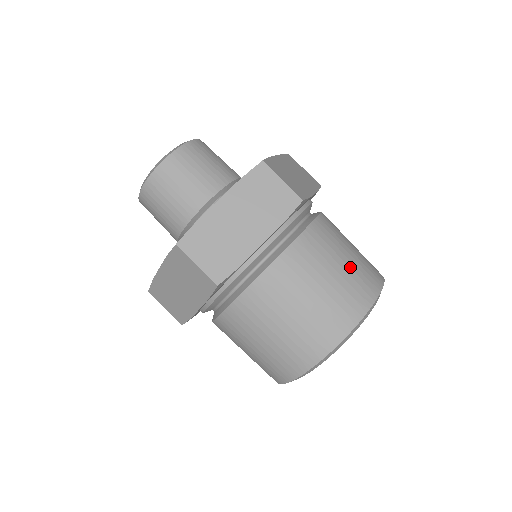
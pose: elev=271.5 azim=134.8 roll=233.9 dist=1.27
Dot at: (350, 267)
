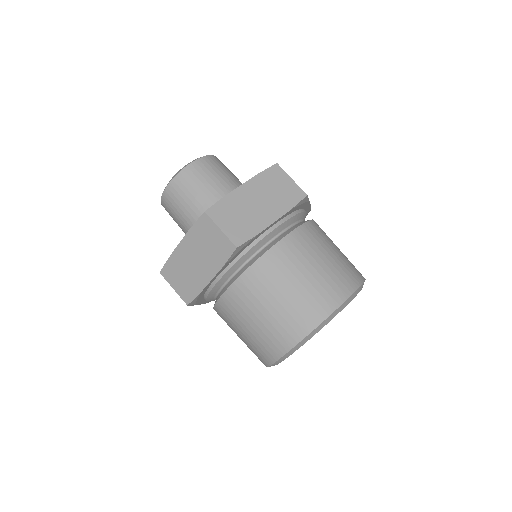
Dot at: (340, 257)
